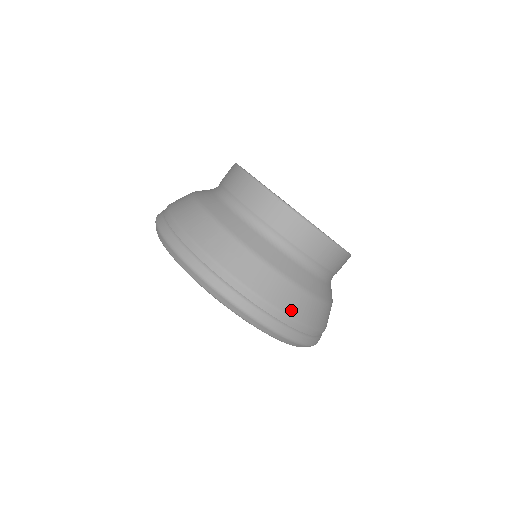
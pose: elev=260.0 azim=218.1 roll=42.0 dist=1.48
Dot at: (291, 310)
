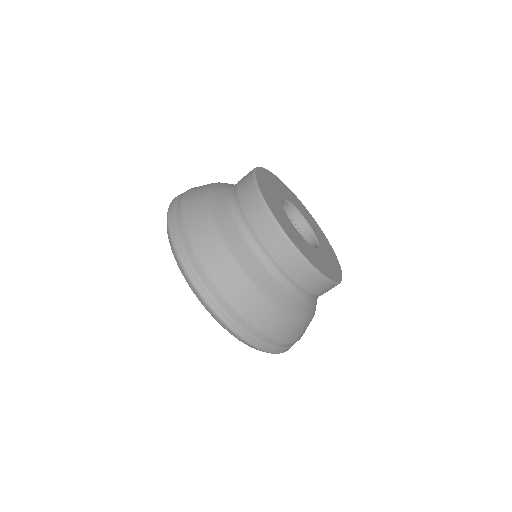
Dot at: (291, 339)
